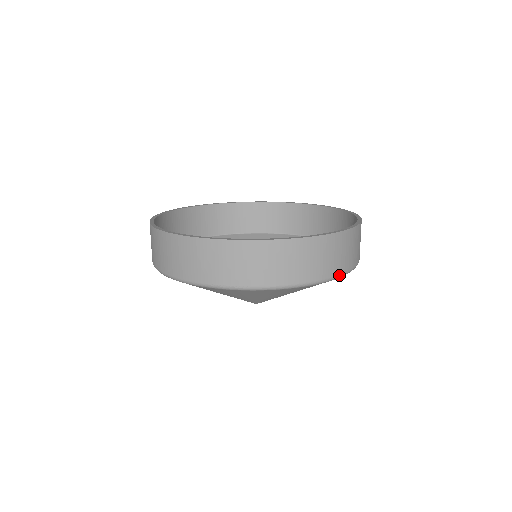
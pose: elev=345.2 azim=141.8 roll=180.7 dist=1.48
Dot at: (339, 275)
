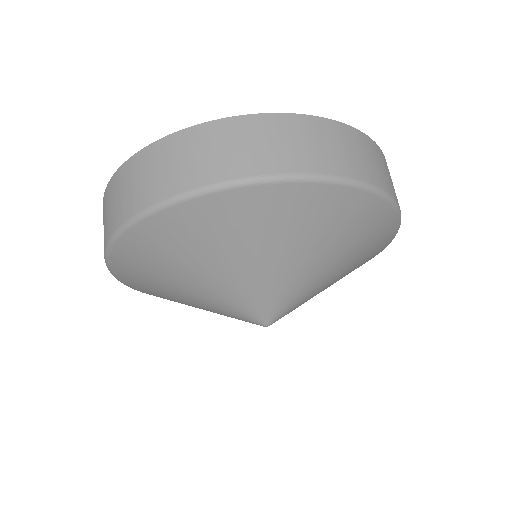
Dot at: (399, 209)
